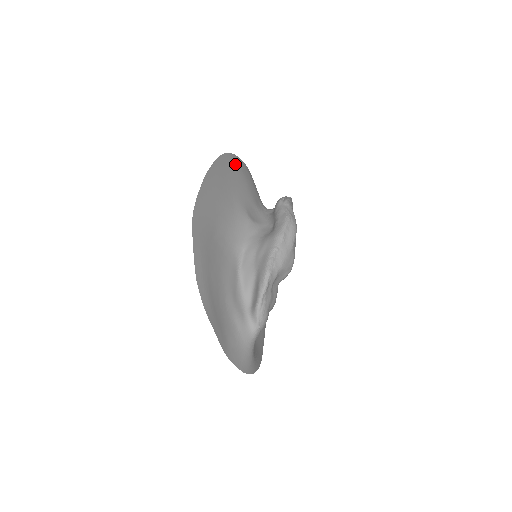
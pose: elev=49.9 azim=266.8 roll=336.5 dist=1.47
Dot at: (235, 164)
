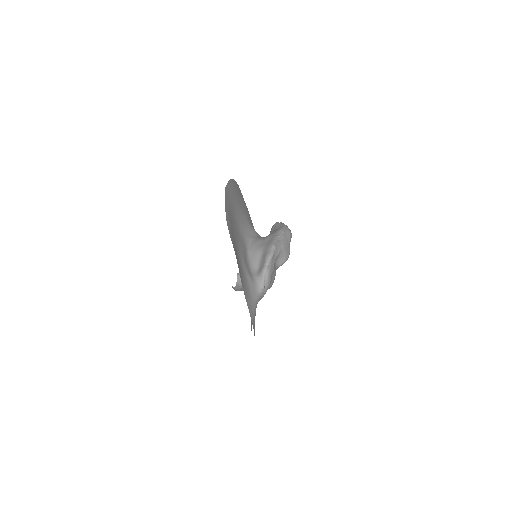
Dot at: occluded
